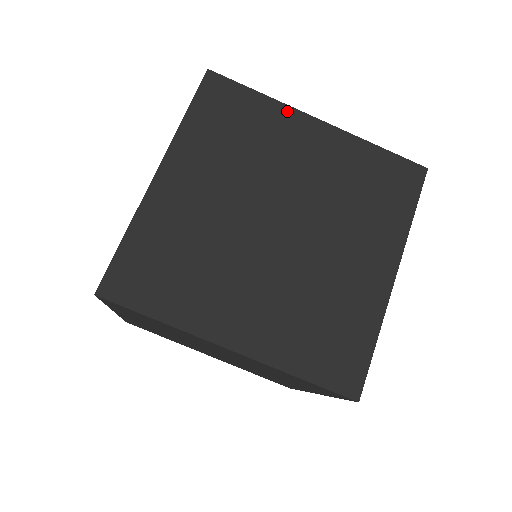
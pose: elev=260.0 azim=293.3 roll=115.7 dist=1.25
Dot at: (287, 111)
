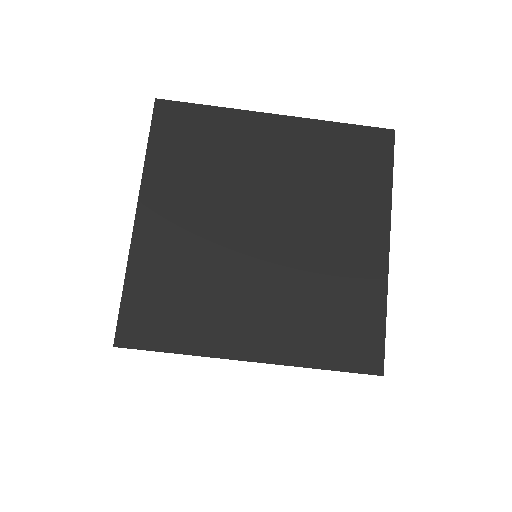
Dot at: (242, 116)
